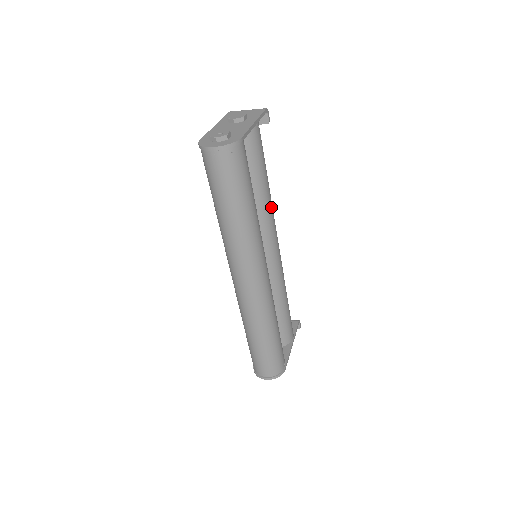
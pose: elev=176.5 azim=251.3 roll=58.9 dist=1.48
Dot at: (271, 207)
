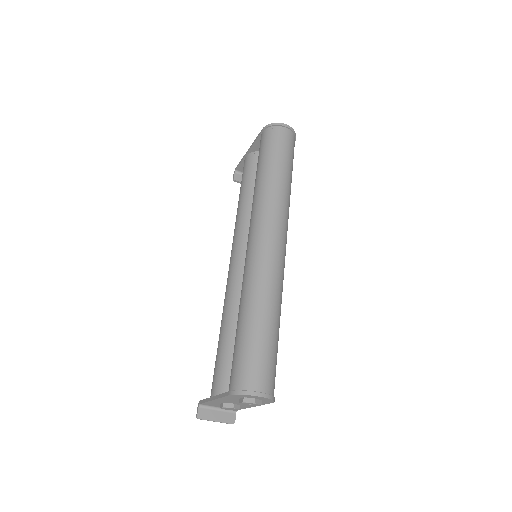
Dot at: occluded
